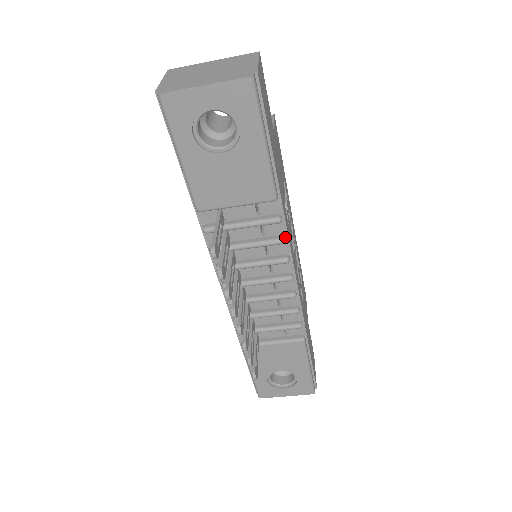
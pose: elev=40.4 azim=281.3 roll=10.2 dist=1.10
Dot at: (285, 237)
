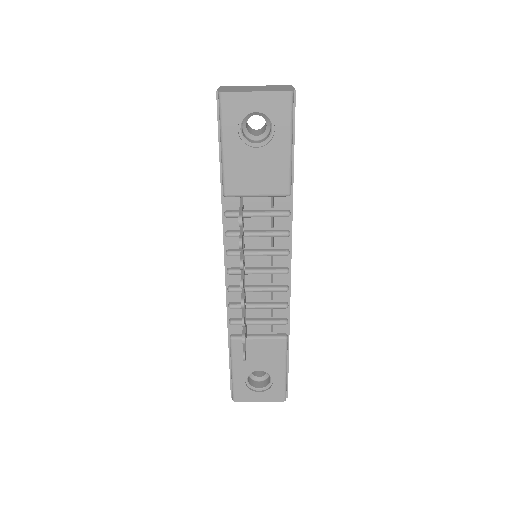
Dot at: (290, 232)
